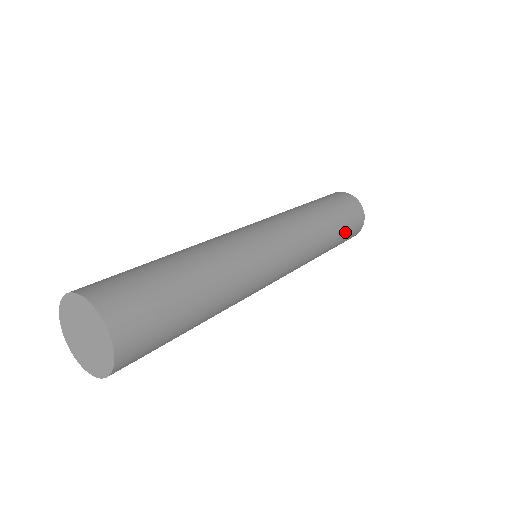
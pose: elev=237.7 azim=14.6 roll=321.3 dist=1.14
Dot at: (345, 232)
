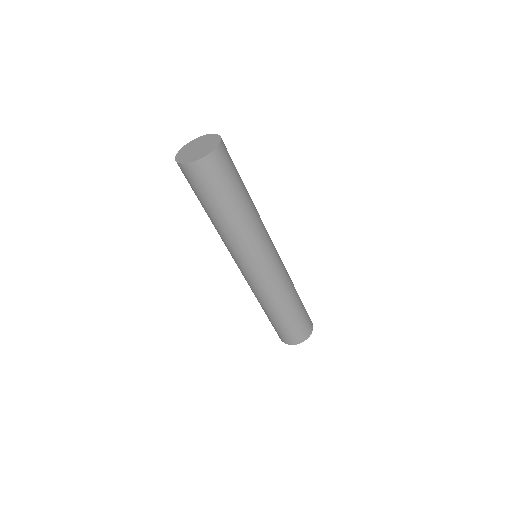
Dot at: (292, 324)
